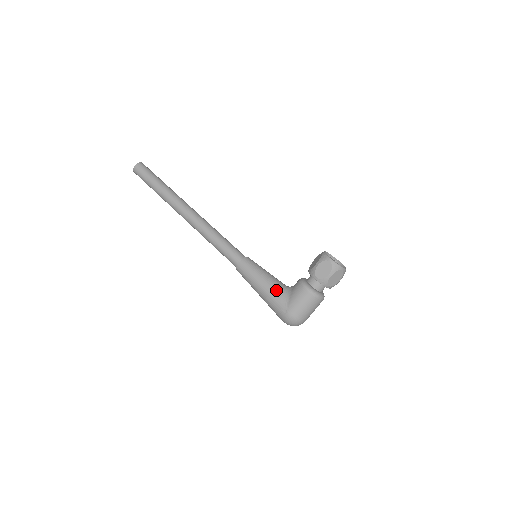
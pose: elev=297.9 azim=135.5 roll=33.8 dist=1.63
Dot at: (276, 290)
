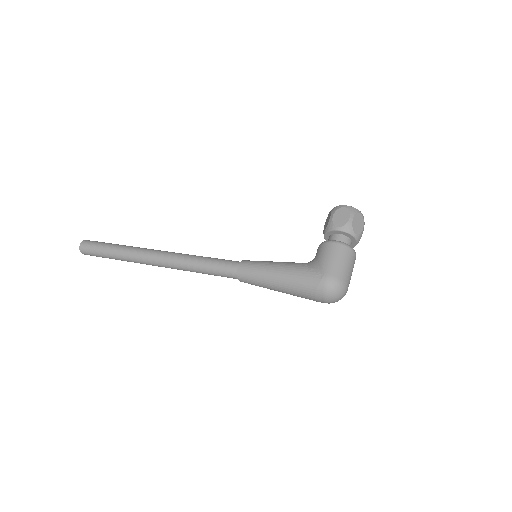
Dot at: (297, 265)
